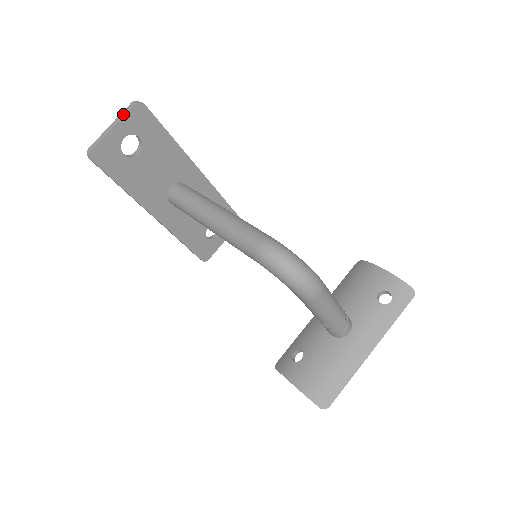
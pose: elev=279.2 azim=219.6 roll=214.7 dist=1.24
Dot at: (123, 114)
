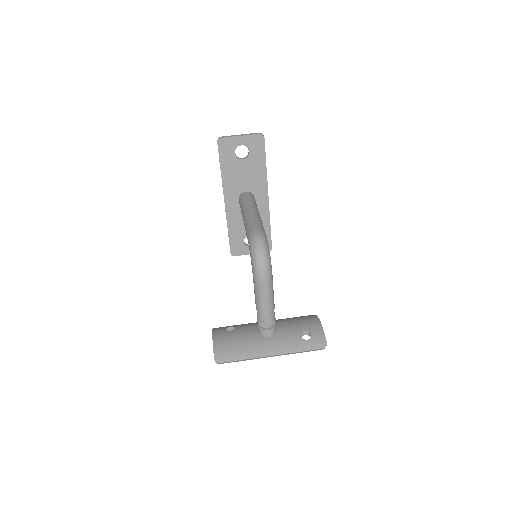
Dot at: (250, 134)
